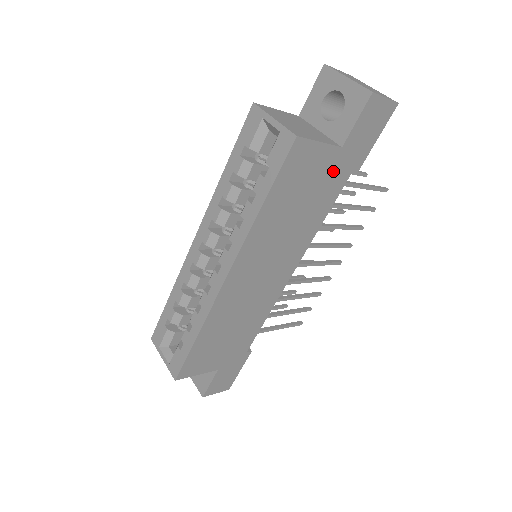
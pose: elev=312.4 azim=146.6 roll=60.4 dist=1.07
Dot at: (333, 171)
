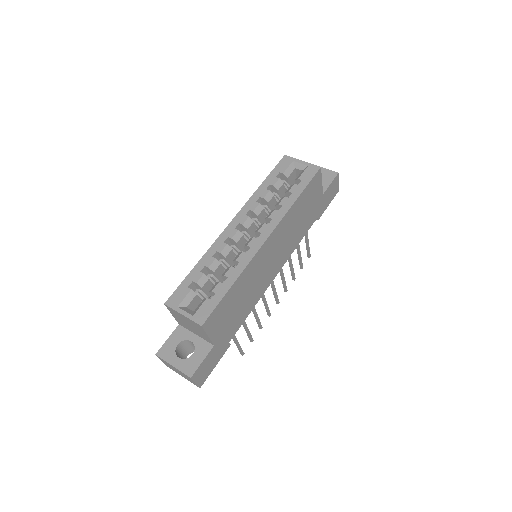
Dot at: (316, 207)
